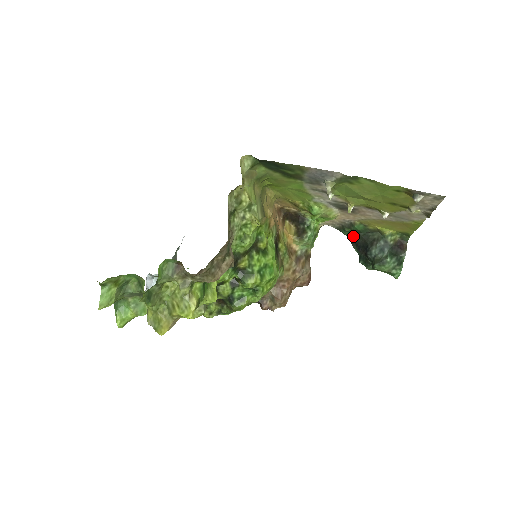
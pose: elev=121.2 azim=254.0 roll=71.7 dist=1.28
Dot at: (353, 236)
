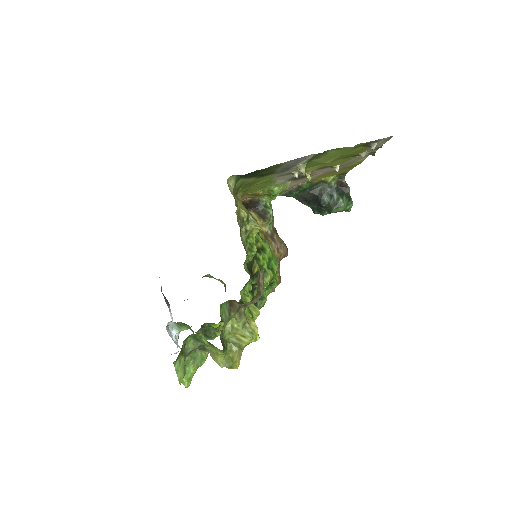
Dot at: (300, 195)
